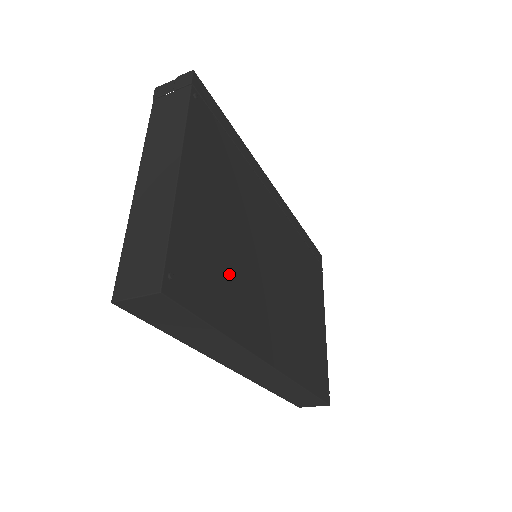
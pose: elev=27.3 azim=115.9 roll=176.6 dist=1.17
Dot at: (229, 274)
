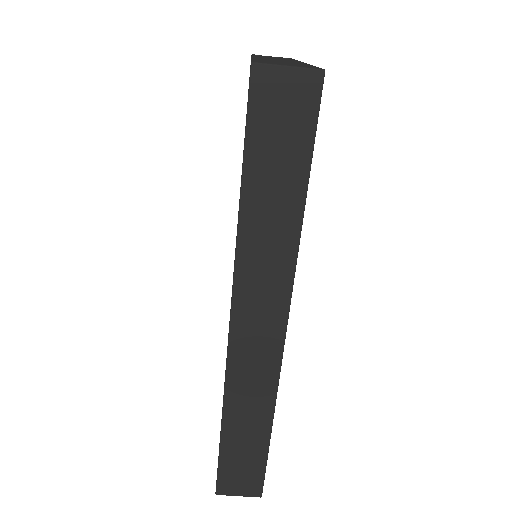
Dot at: occluded
